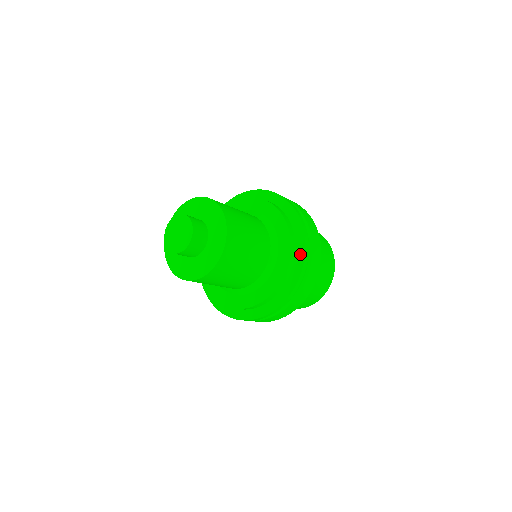
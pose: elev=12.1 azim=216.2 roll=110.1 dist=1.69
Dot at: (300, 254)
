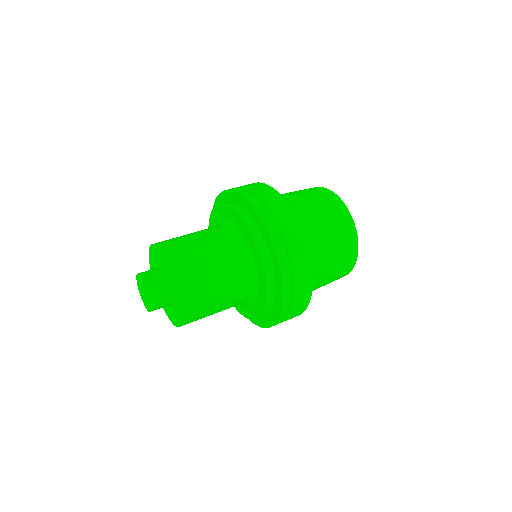
Dot at: (276, 312)
